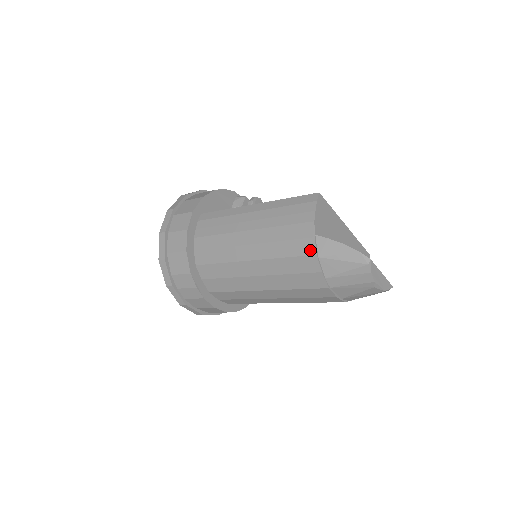
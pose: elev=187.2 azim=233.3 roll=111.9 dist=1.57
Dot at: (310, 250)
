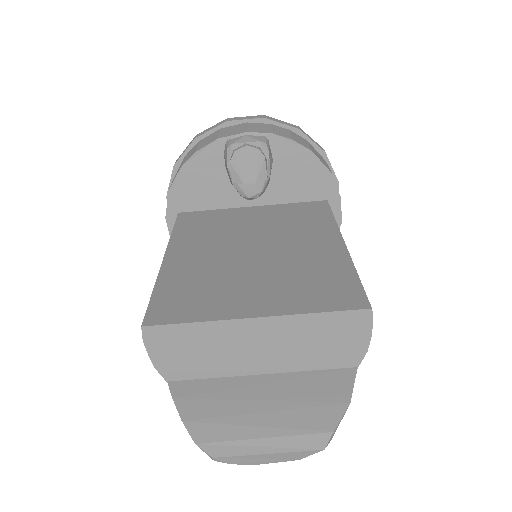
Dot at: occluded
